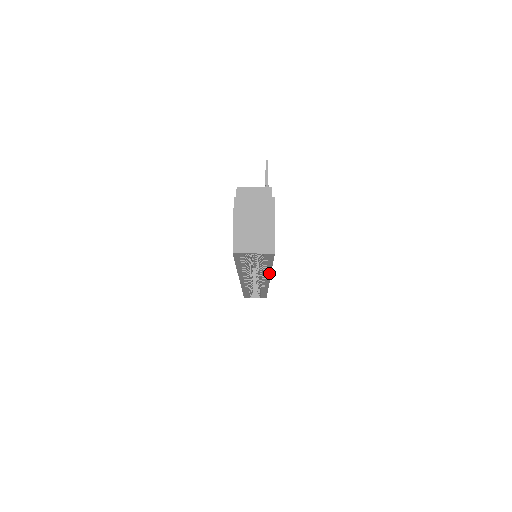
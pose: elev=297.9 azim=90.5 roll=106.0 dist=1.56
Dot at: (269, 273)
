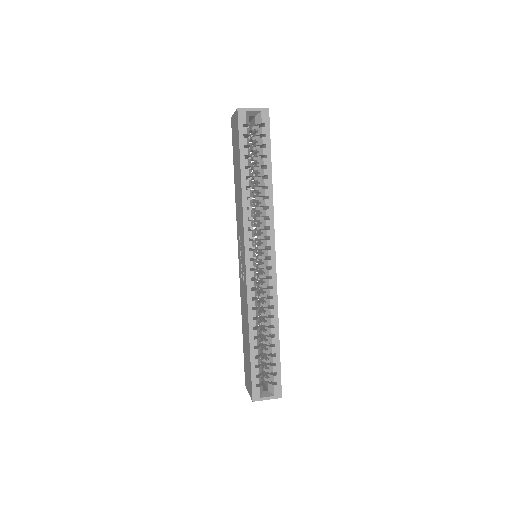
Dot at: (271, 199)
